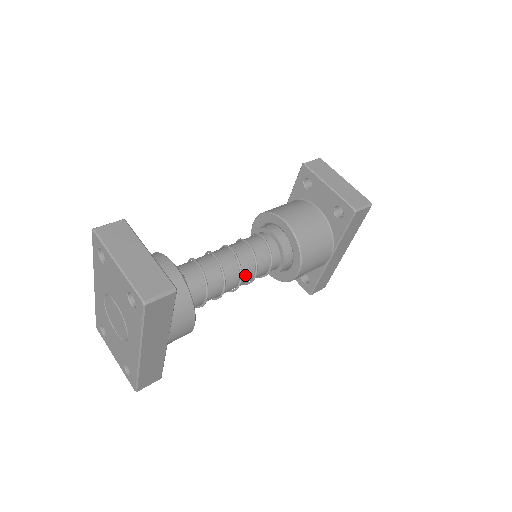
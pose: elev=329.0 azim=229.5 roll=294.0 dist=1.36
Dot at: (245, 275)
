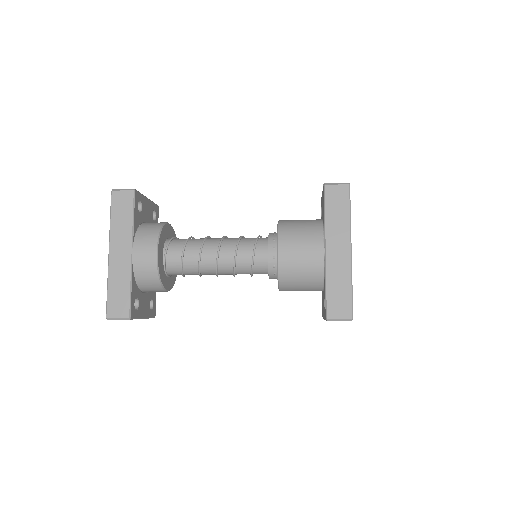
Dot at: (226, 248)
